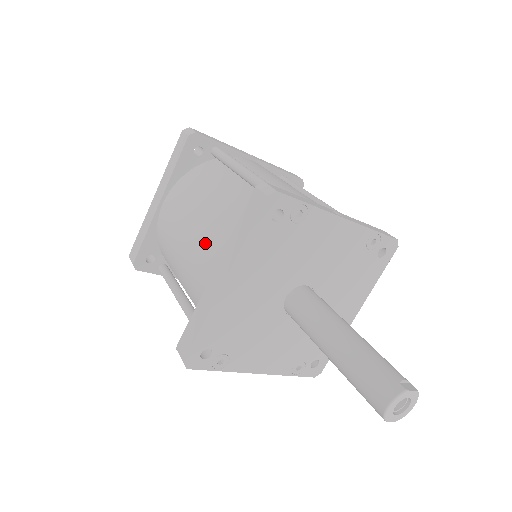
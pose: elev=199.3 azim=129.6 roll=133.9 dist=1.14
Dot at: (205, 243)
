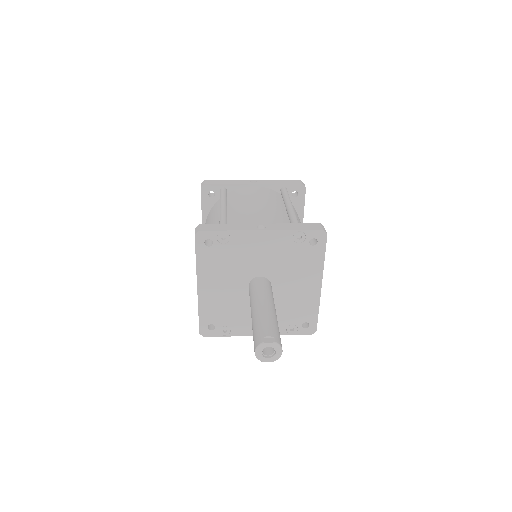
Dot at: occluded
